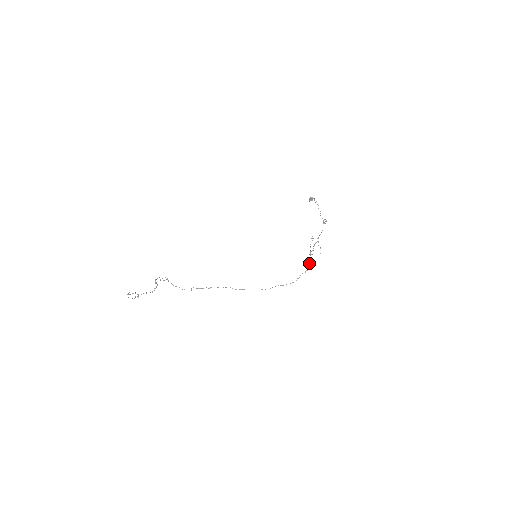
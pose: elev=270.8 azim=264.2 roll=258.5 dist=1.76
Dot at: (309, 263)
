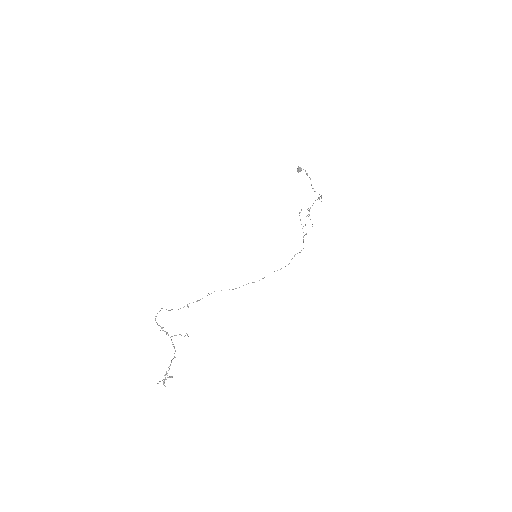
Dot at: (303, 241)
